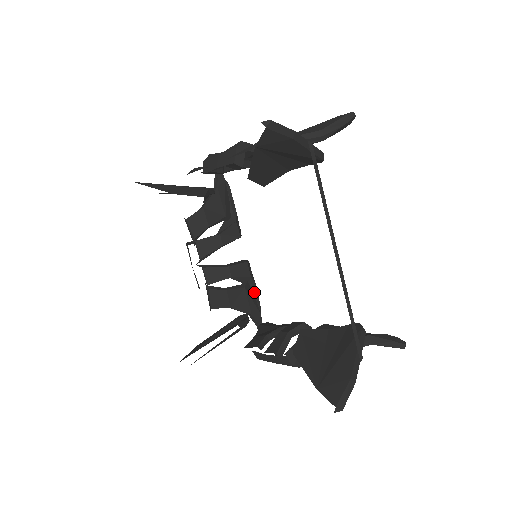
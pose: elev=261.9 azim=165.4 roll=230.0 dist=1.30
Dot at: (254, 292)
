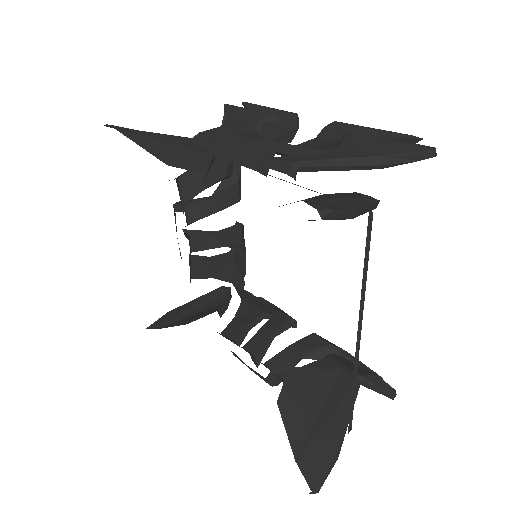
Dot at: (242, 258)
